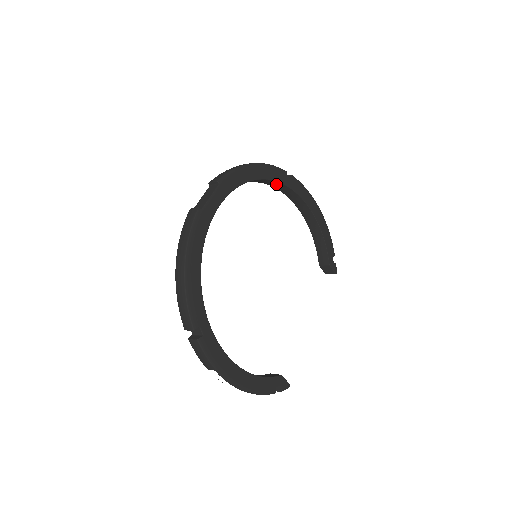
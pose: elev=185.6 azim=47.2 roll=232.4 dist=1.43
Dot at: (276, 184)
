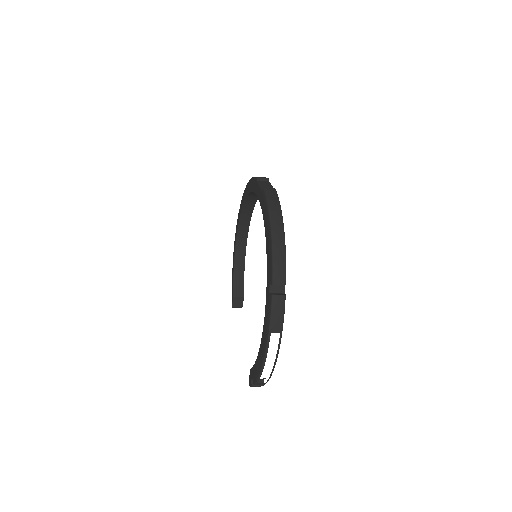
Dot at: (249, 210)
